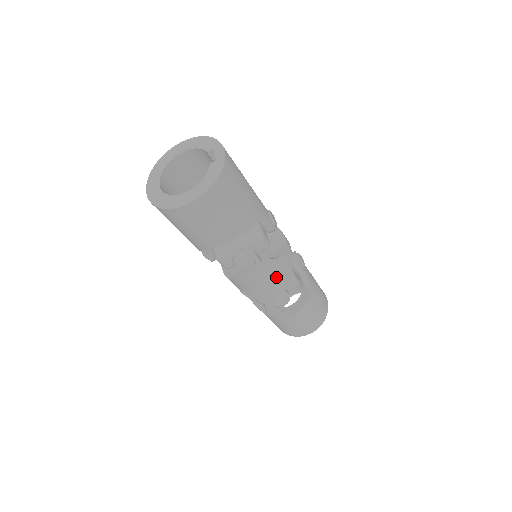
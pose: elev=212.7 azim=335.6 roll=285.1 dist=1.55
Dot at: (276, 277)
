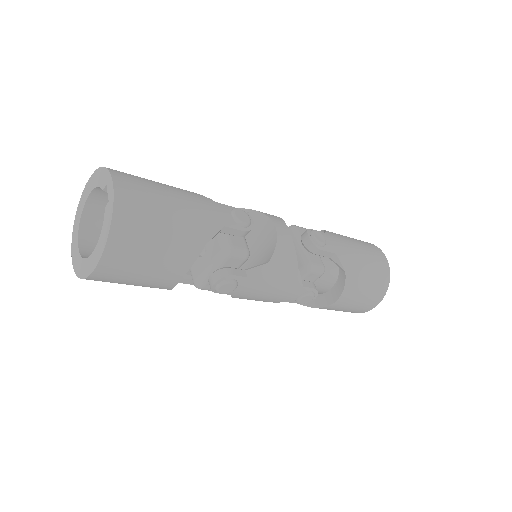
Dot at: (279, 281)
